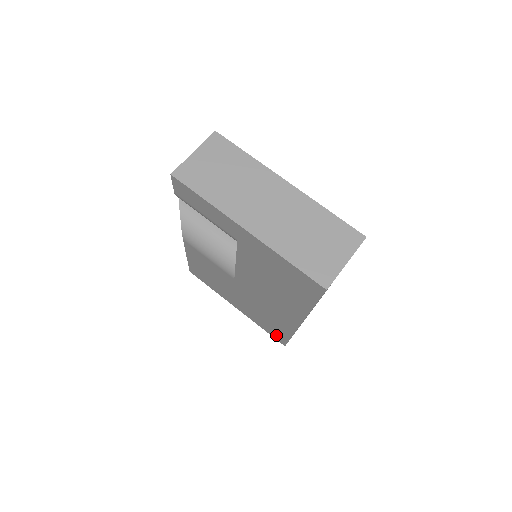
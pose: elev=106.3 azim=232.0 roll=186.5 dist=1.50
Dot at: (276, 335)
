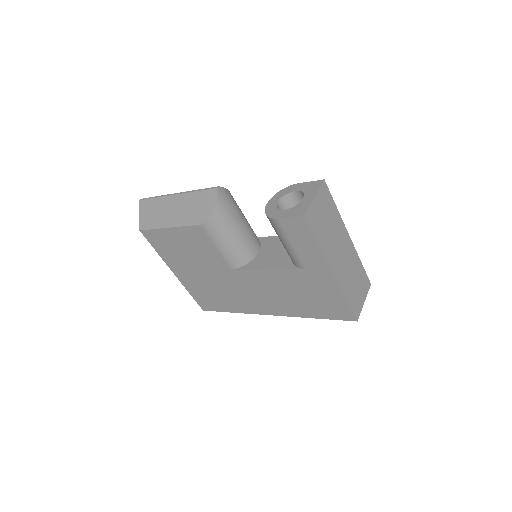
Dot at: (206, 304)
